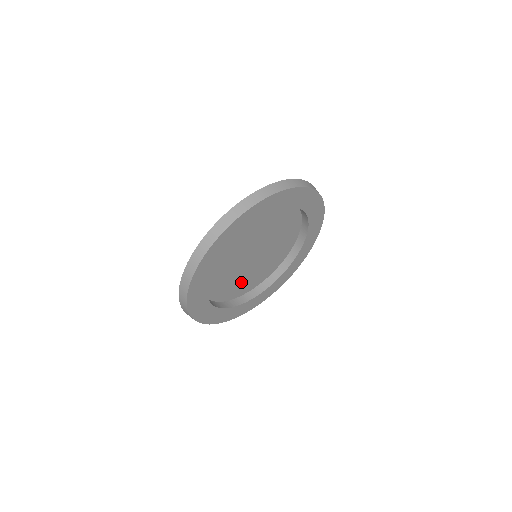
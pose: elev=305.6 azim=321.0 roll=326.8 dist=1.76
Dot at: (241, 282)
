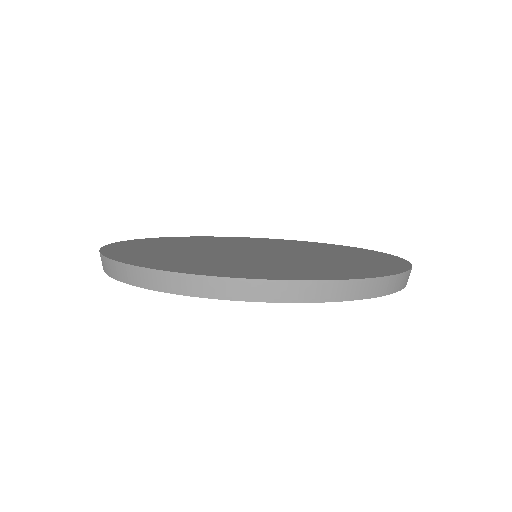
Dot at: (195, 246)
